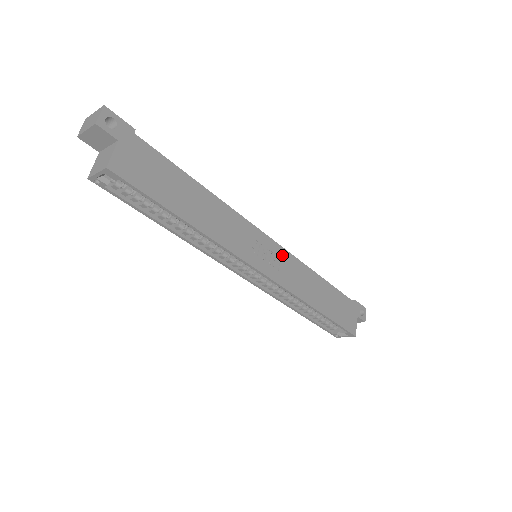
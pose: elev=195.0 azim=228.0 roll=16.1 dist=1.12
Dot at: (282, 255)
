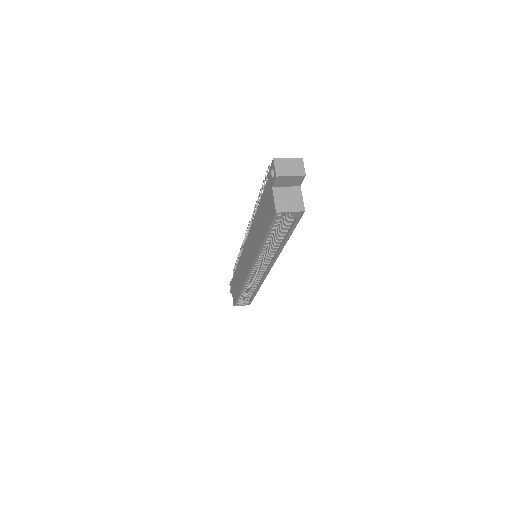
Dot at: occluded
